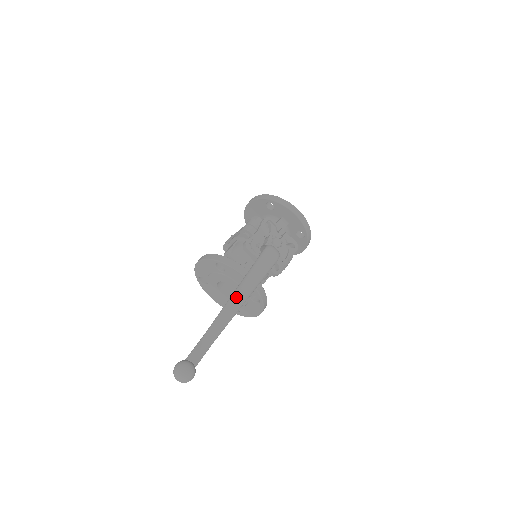
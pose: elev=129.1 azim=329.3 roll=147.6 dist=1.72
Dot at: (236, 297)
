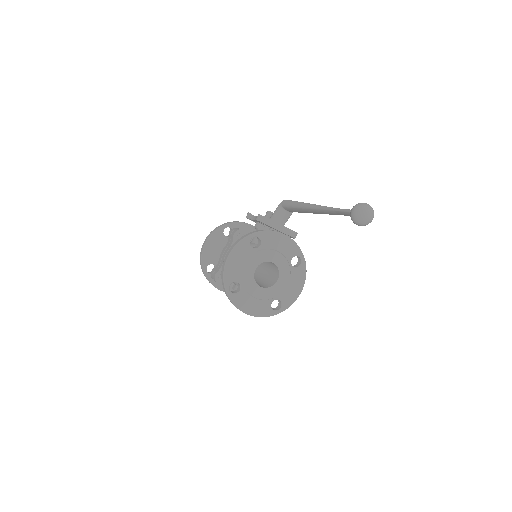
Dot at: occluded
